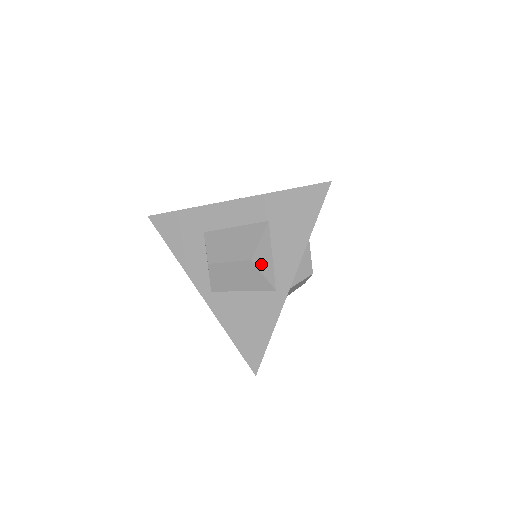
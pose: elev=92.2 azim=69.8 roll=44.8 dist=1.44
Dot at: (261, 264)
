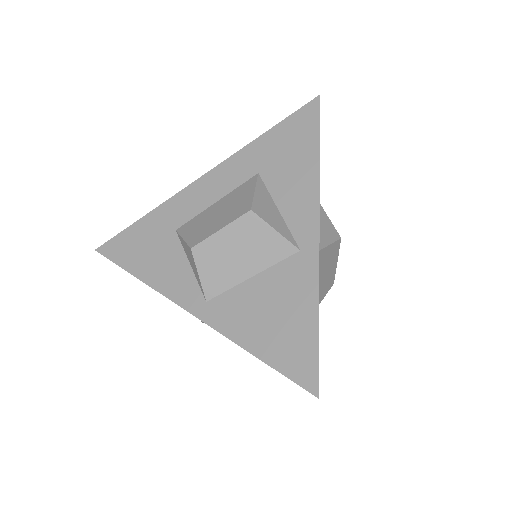
Dot at: (267, 217)
